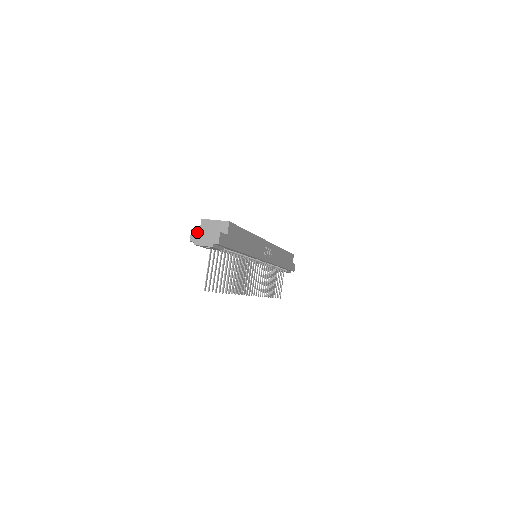
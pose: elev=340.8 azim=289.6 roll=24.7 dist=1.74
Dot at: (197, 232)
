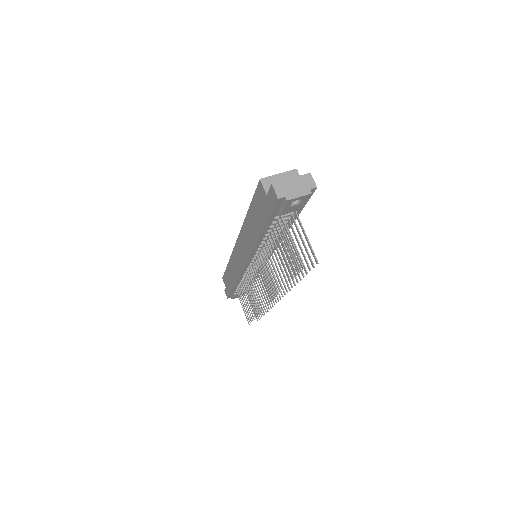
Dot at: (281, 184)
